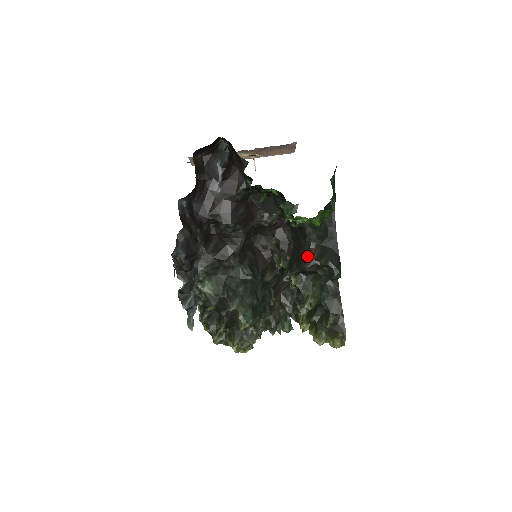
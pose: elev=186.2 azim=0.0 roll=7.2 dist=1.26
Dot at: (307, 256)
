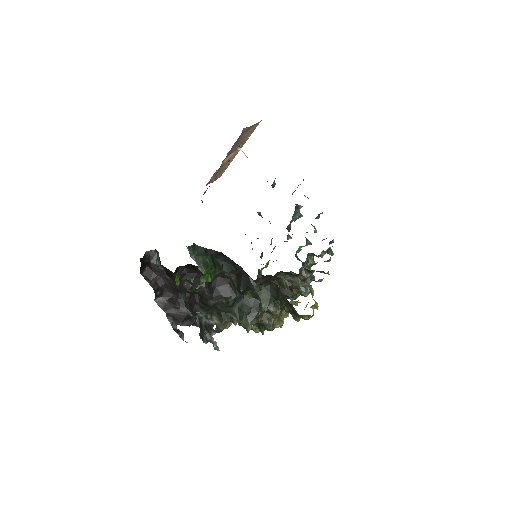
Dot at: (234, 288)
